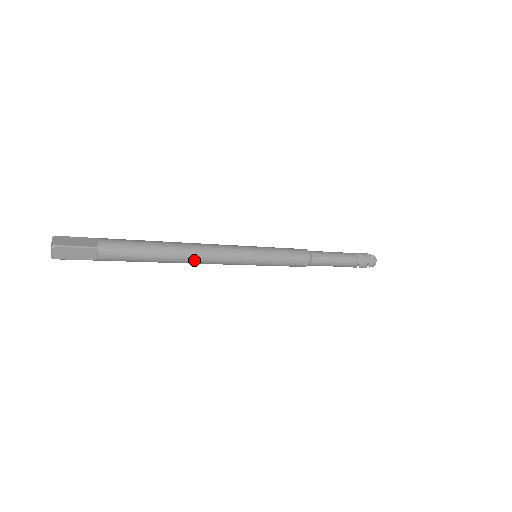
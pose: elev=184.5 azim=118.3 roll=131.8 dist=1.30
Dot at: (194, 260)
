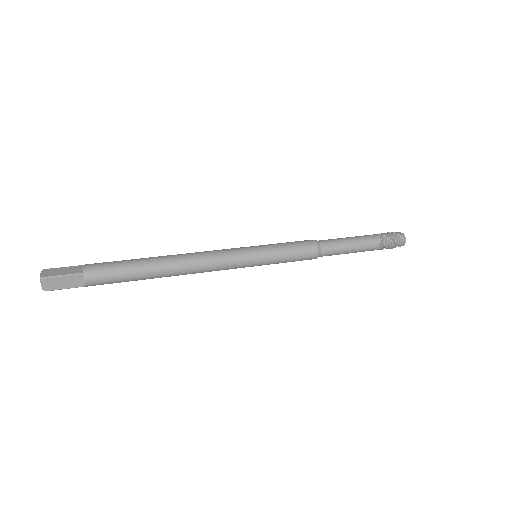
Dot at: (185, 270)
